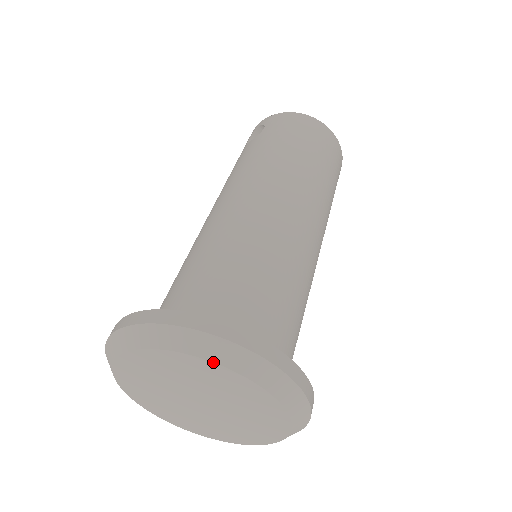
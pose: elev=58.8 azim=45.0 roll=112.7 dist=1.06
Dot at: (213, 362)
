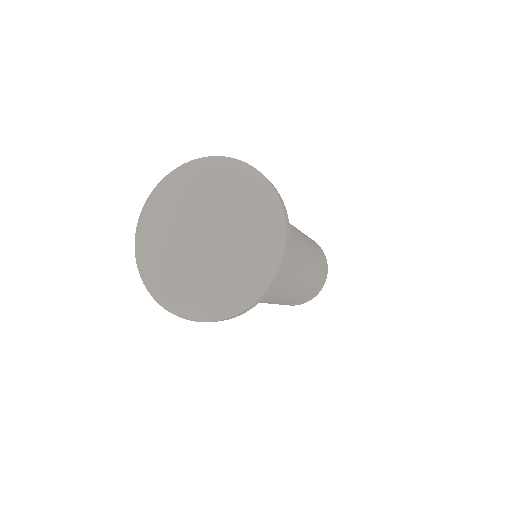
Dot at: (254, 185)
